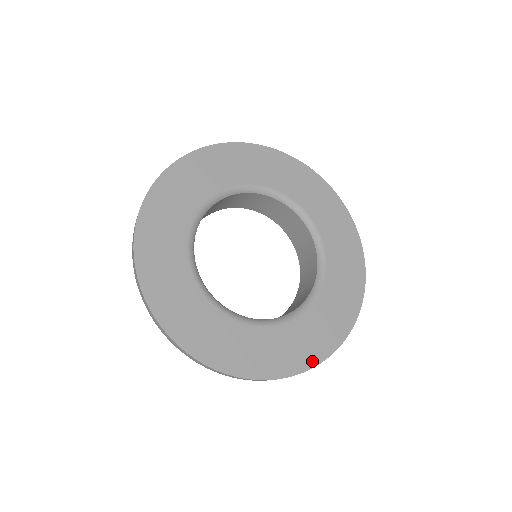
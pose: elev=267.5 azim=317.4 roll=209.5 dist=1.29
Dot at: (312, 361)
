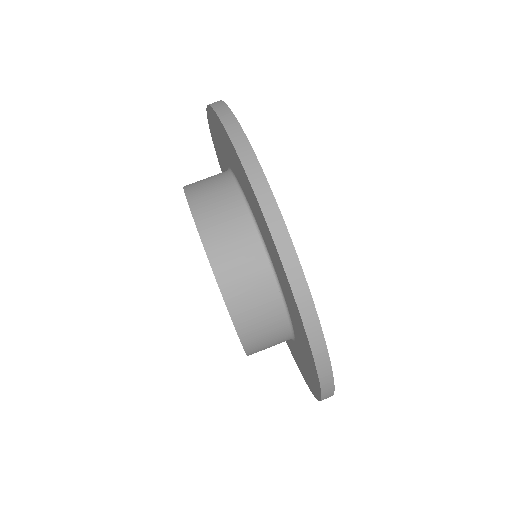
Dot at: occluded
